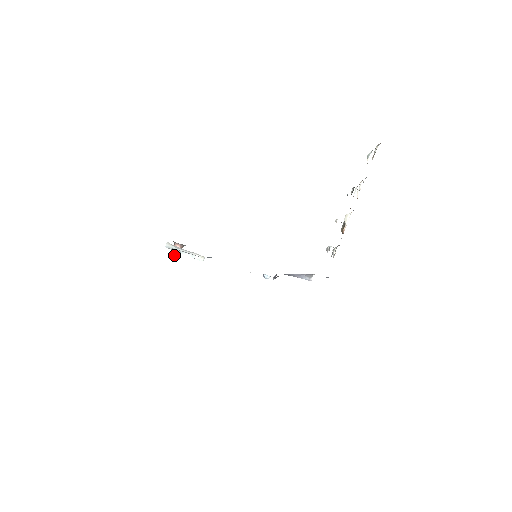
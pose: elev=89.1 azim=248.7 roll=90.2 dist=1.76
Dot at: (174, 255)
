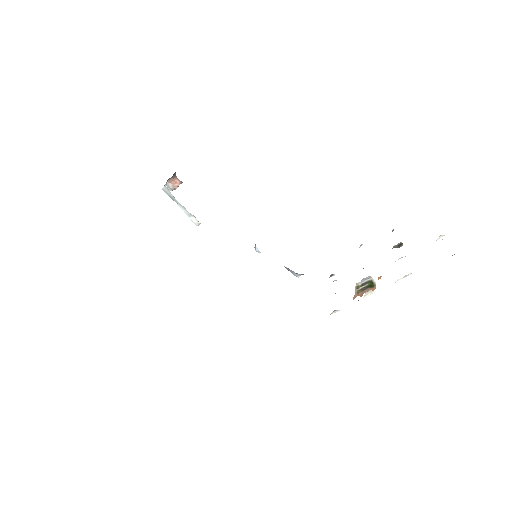
Dot at: (169, 188)
